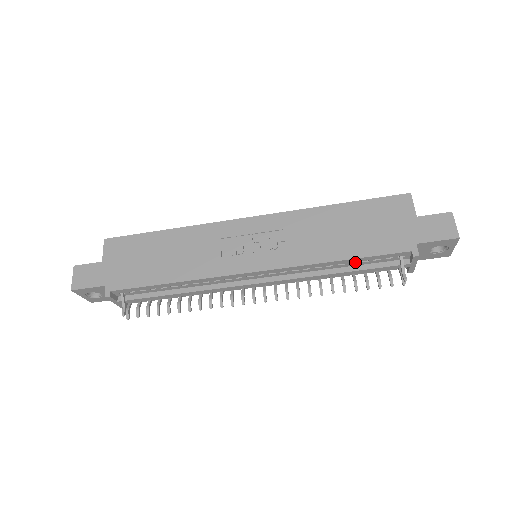
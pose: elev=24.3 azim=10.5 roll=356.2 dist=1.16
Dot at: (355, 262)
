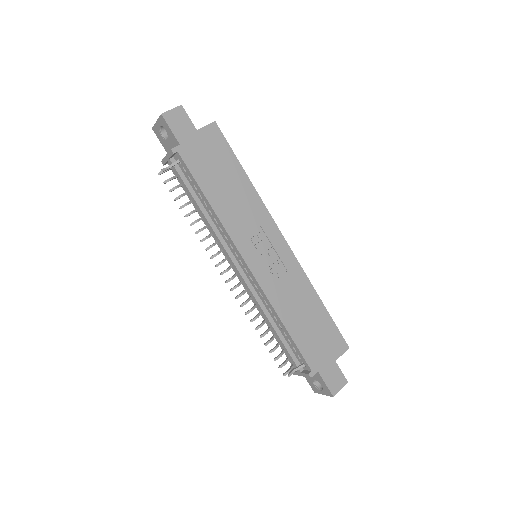
Dot at: (286, 335)
